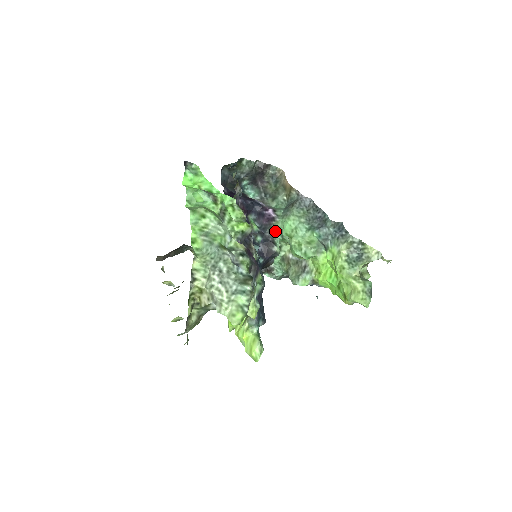
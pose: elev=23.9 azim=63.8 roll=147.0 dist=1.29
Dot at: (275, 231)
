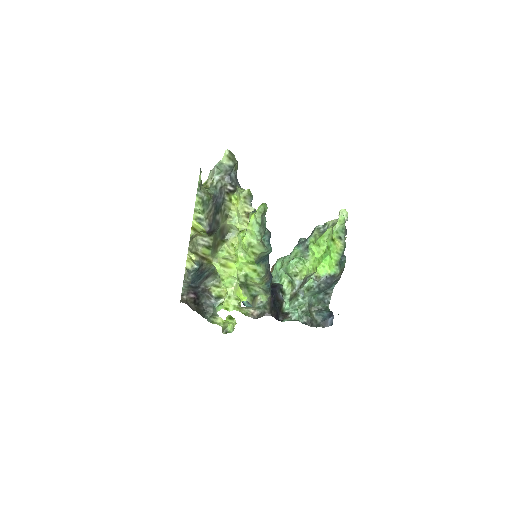
Dot at: (273, 280)
